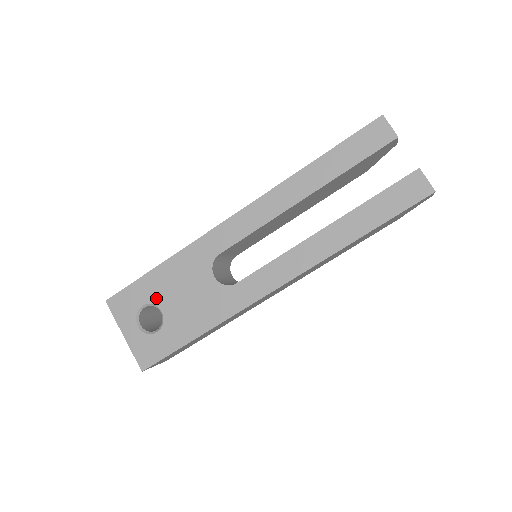
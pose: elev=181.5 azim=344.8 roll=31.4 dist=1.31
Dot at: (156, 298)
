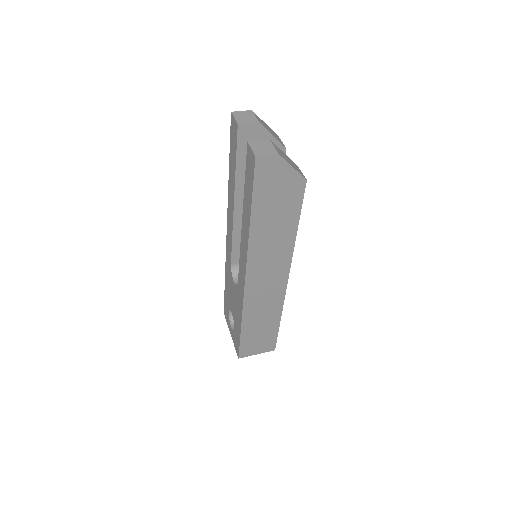
Dot at: (229, 305)
